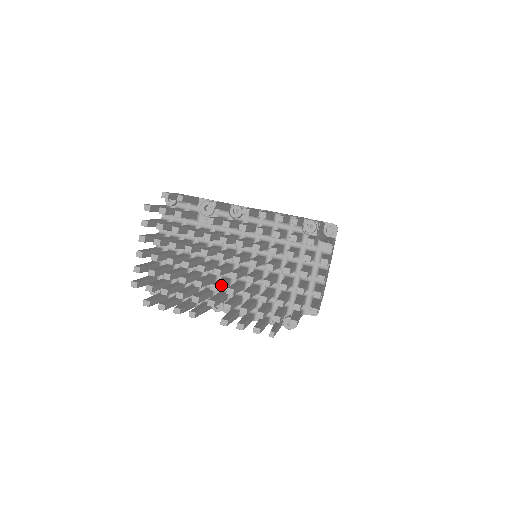
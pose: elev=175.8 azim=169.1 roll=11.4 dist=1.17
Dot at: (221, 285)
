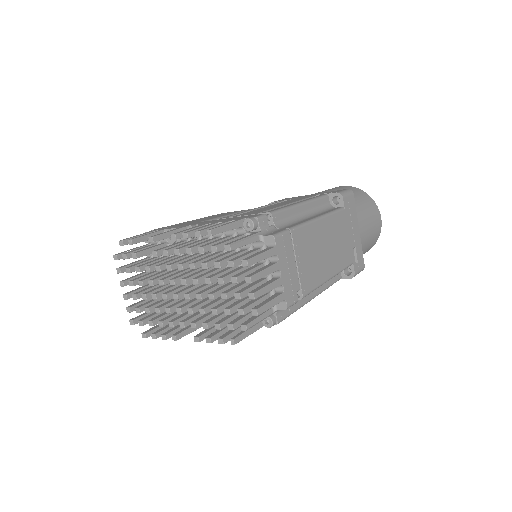
Dot at: (189, 305)
